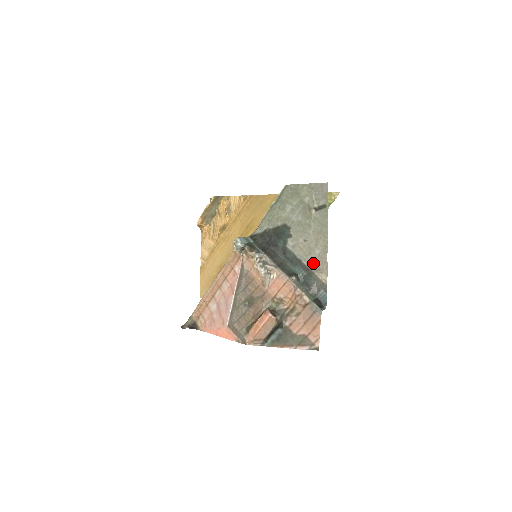
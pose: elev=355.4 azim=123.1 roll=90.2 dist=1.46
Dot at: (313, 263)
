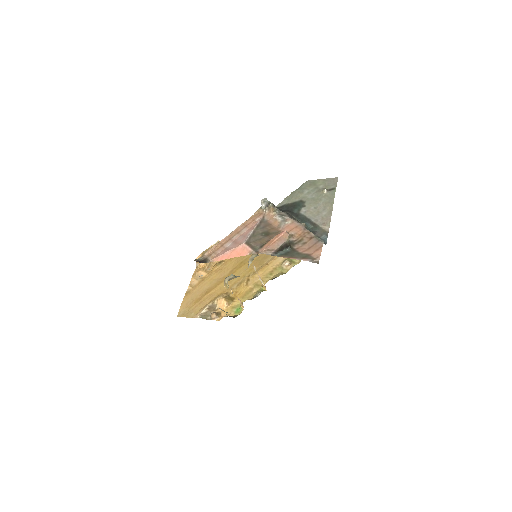
Dot at: (320, 220)
